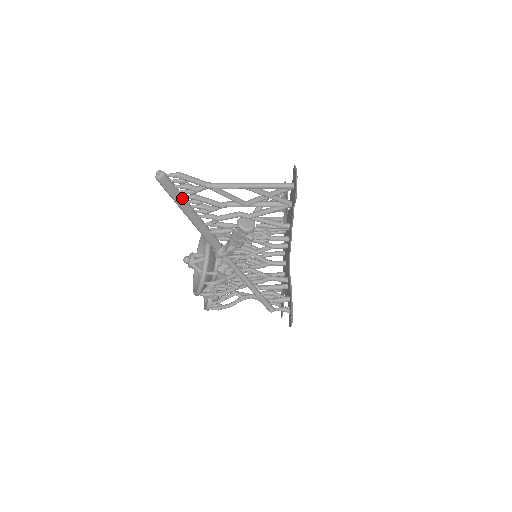
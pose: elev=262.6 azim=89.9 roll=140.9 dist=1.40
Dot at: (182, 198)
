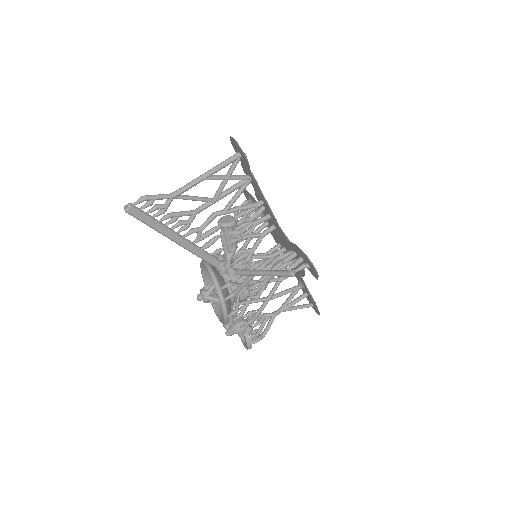
Dot at: (158, 223)
